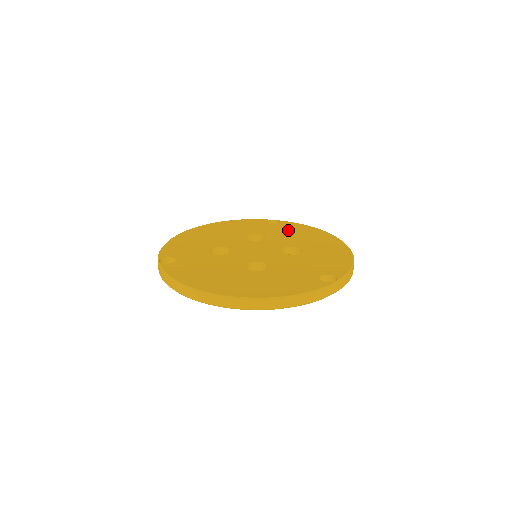
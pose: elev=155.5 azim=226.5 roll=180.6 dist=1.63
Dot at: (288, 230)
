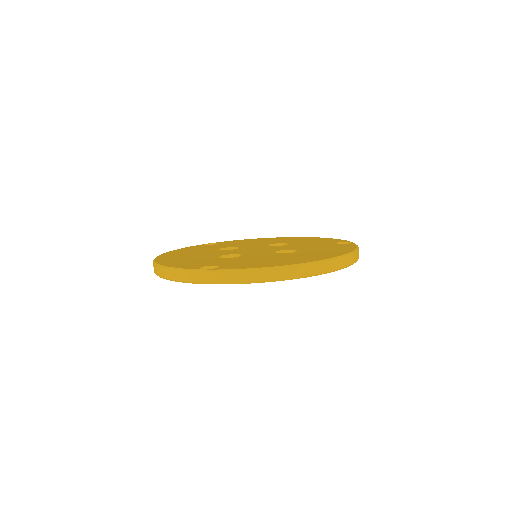
Dot at: (238, 243)
